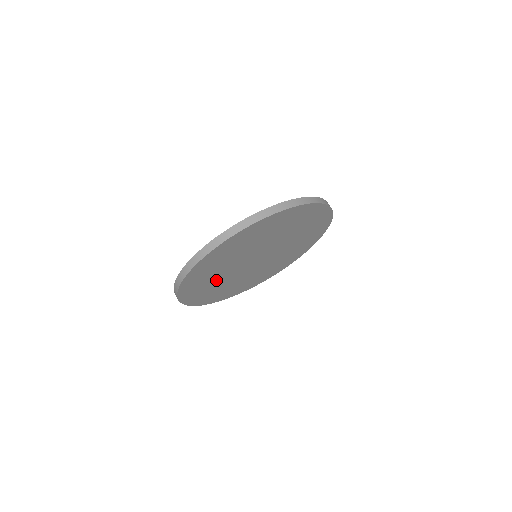
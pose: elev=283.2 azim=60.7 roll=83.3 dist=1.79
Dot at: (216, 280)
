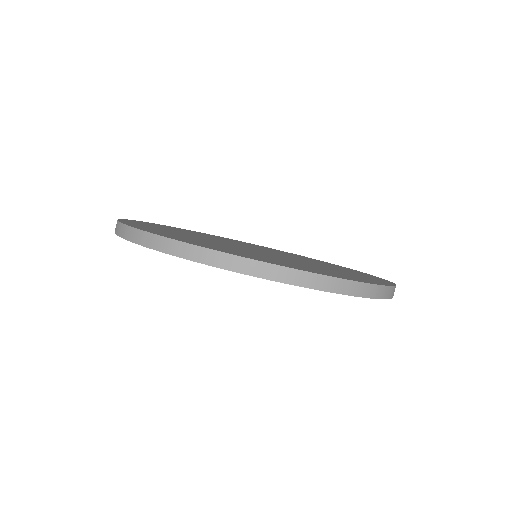
Dot at: occluded
